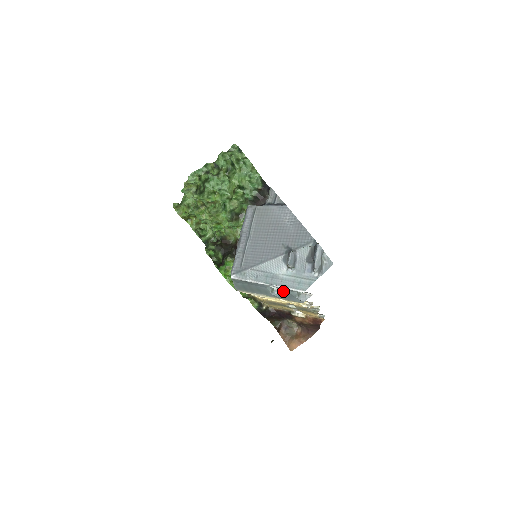
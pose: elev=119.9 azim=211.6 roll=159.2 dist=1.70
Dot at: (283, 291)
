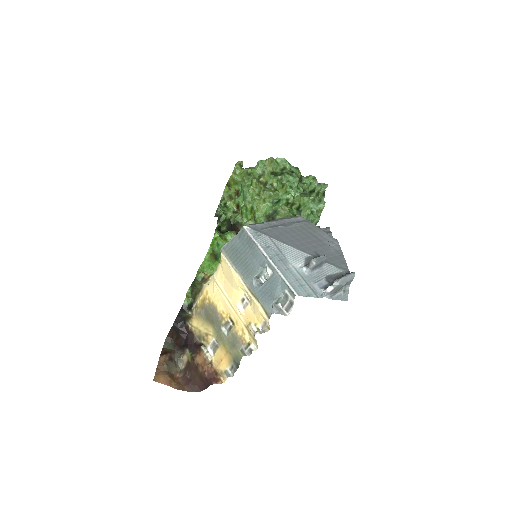
Dot at: (273, 282)
